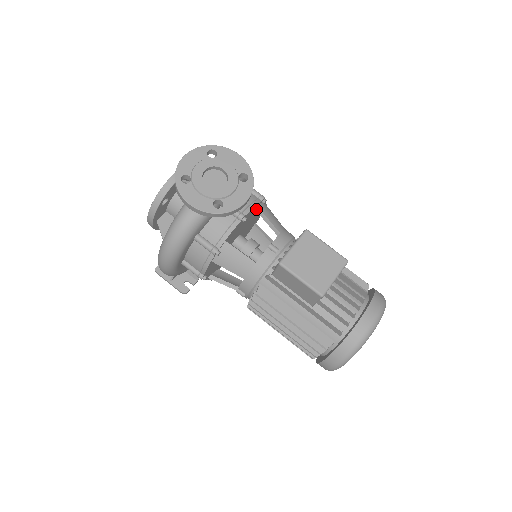
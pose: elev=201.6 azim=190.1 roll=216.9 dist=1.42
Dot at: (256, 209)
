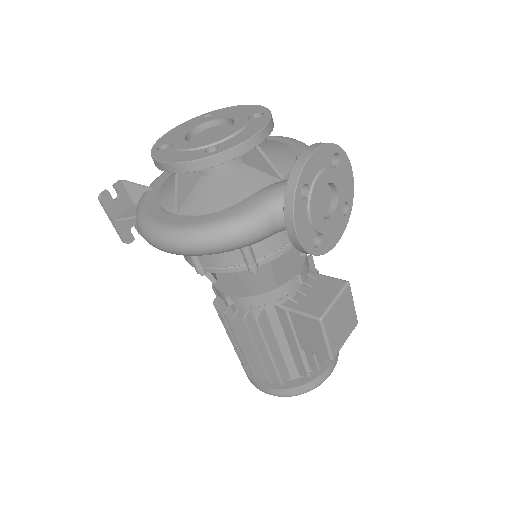
Dot at: occluded
